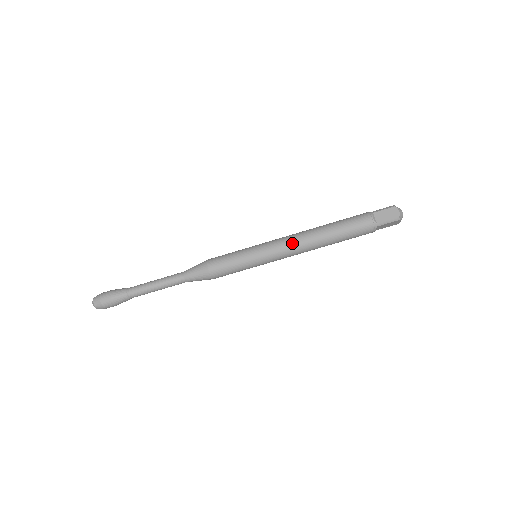
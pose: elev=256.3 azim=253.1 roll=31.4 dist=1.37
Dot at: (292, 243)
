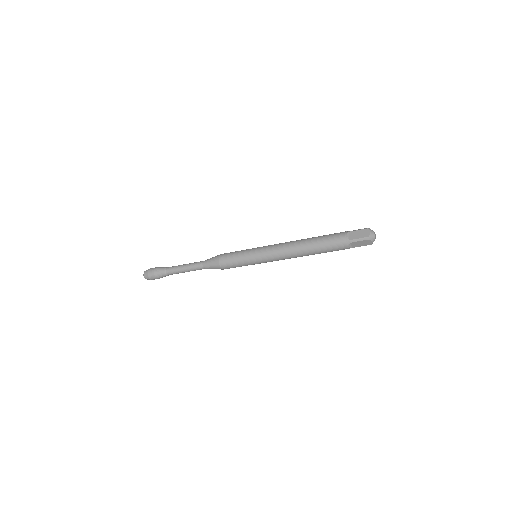
Dot at: (284, 259)
